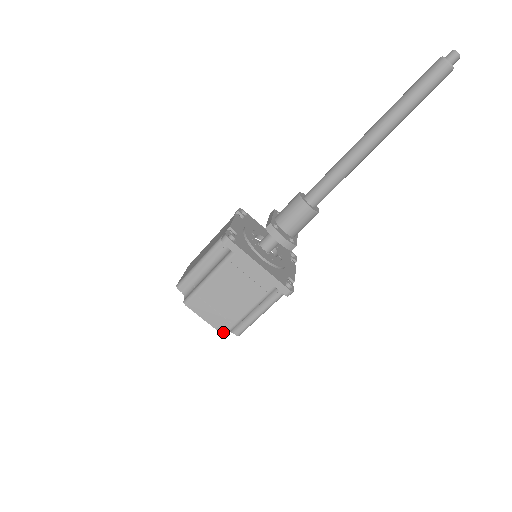
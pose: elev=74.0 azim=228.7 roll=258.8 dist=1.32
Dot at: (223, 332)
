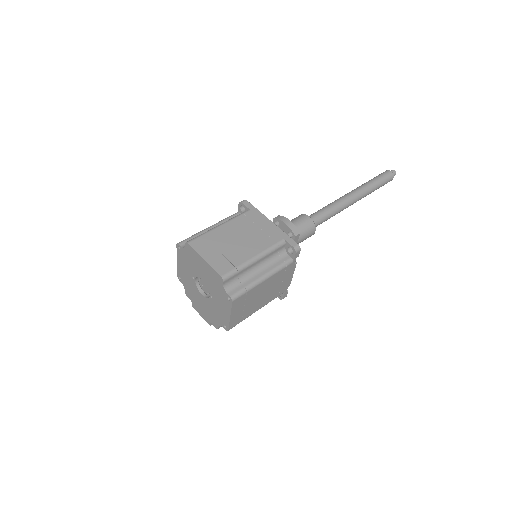
Dot at: (222, 273)
